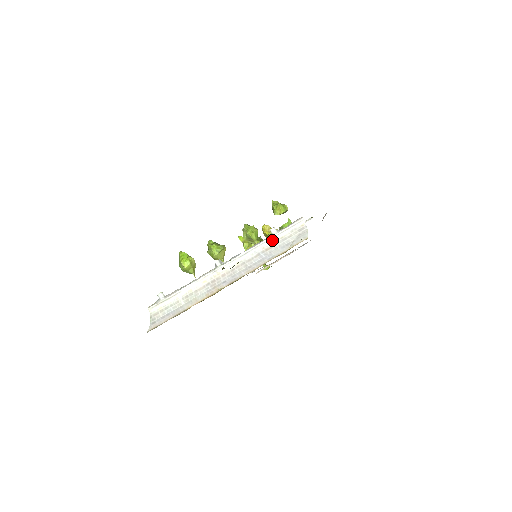
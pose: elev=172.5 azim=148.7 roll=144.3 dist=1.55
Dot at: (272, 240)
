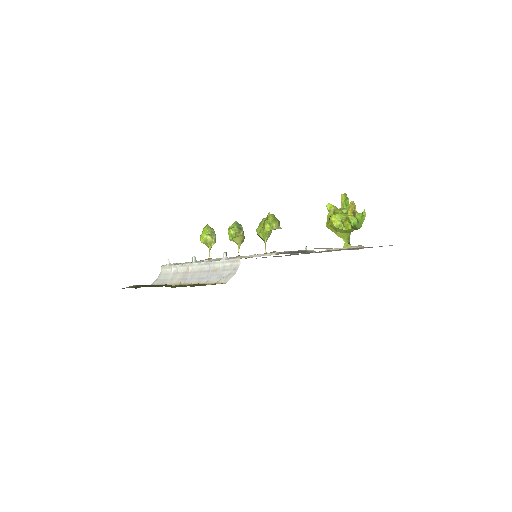
Dot at: (220, 264)
